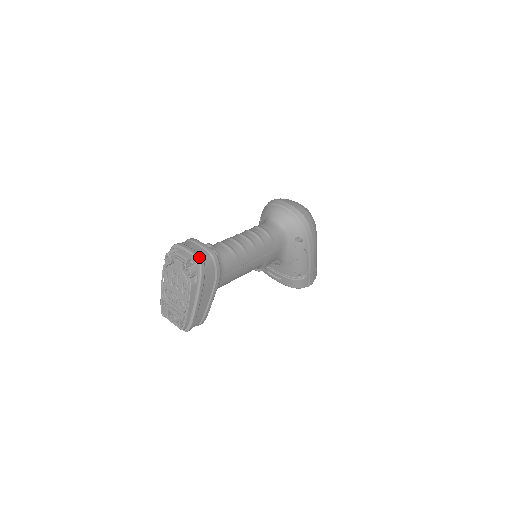
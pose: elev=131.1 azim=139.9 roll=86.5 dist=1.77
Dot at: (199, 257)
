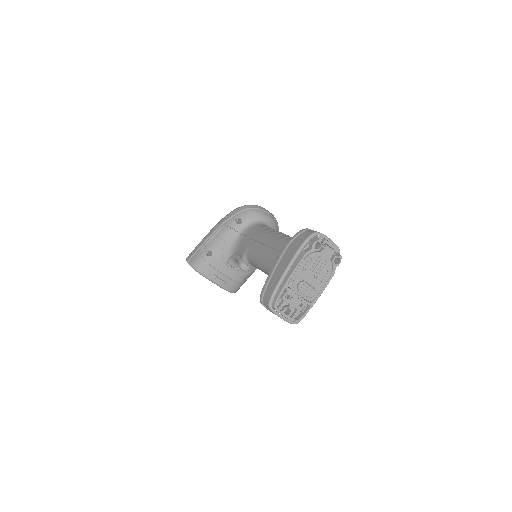
Dot at: (338, 248)
